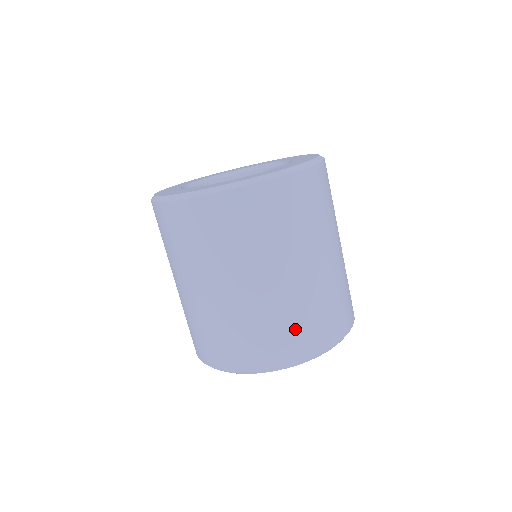
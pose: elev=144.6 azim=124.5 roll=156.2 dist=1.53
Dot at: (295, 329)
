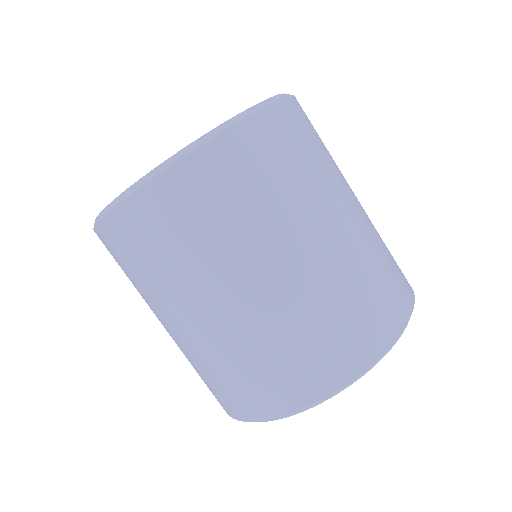
Dot at: (285, 362)
